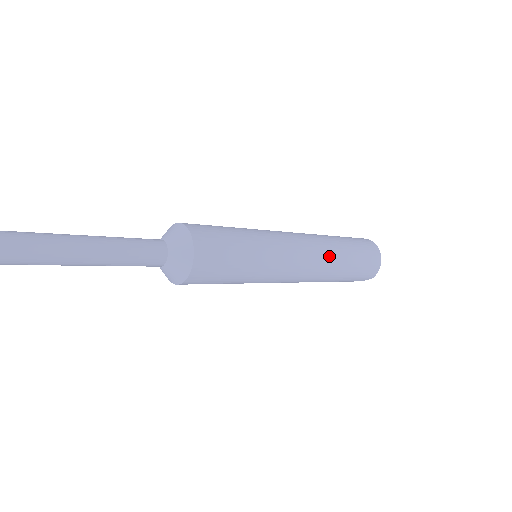
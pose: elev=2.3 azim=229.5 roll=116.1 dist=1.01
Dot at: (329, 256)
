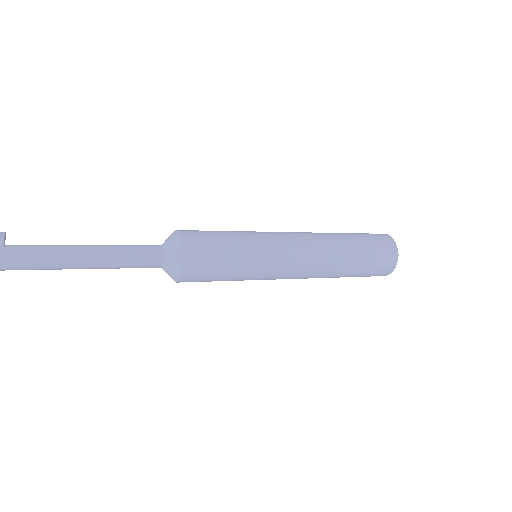
Dot at: (331, 261)
